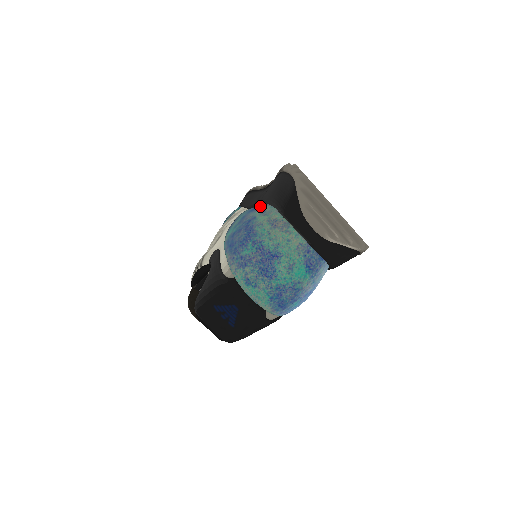
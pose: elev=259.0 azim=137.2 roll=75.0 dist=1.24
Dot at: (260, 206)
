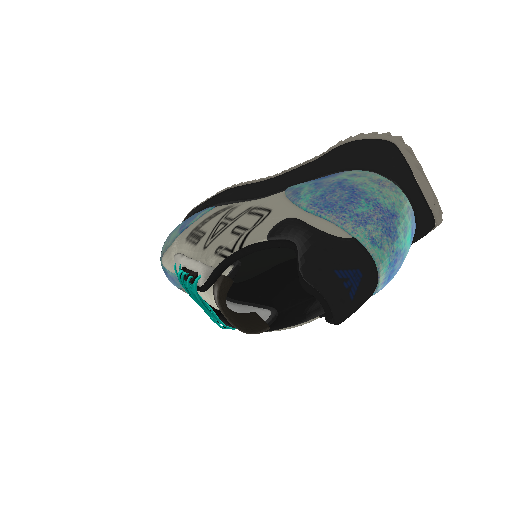
Dot at: (332, 174)
